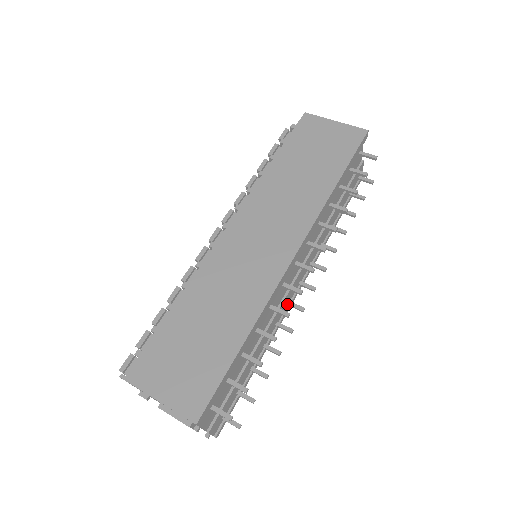
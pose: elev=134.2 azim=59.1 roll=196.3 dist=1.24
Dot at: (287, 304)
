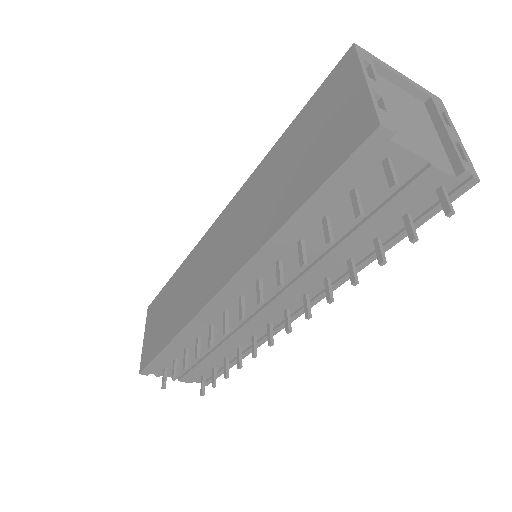
Dot at: (268, 325)
